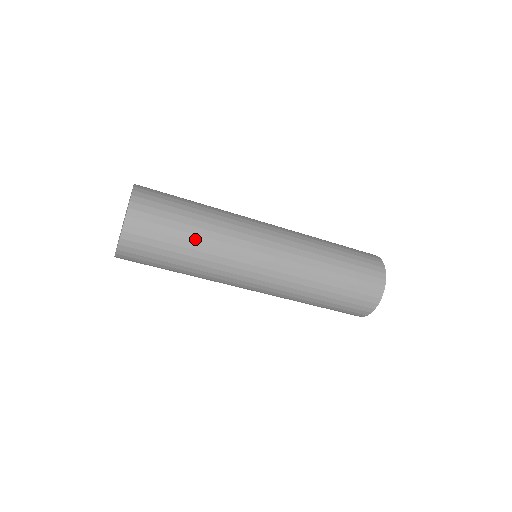
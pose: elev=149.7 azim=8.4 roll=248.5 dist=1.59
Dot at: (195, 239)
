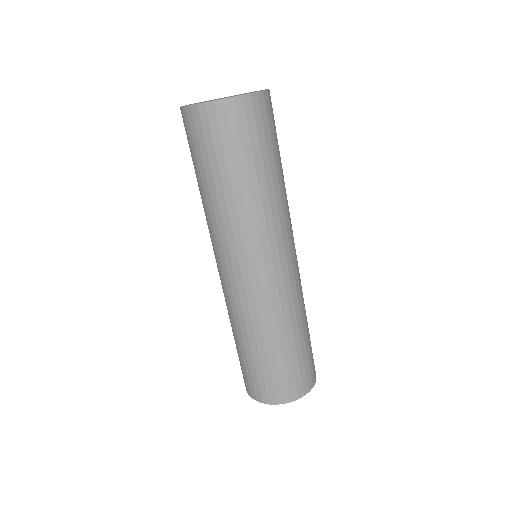
Dot at: (268, 178)
